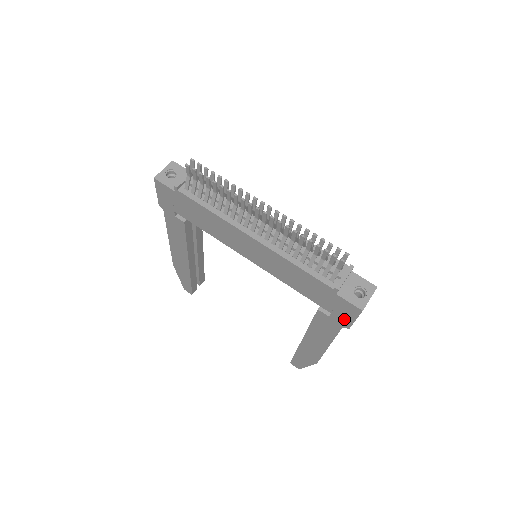
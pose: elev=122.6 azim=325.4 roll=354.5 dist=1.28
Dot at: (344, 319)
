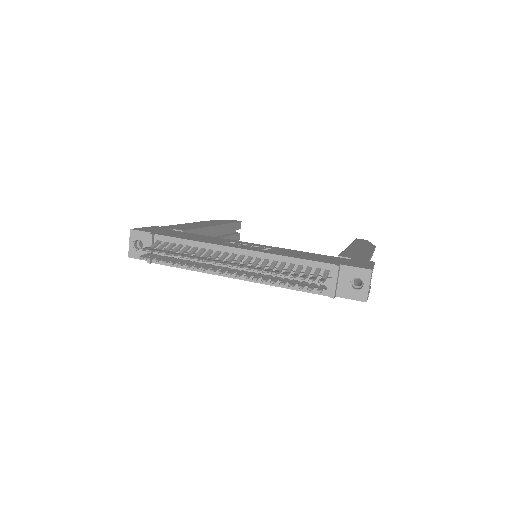
Dot at: occluded
